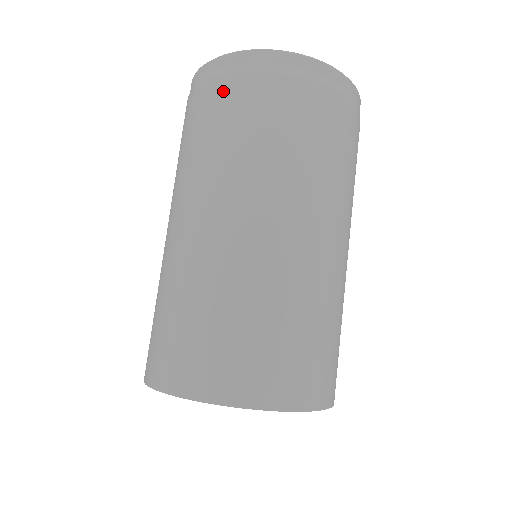
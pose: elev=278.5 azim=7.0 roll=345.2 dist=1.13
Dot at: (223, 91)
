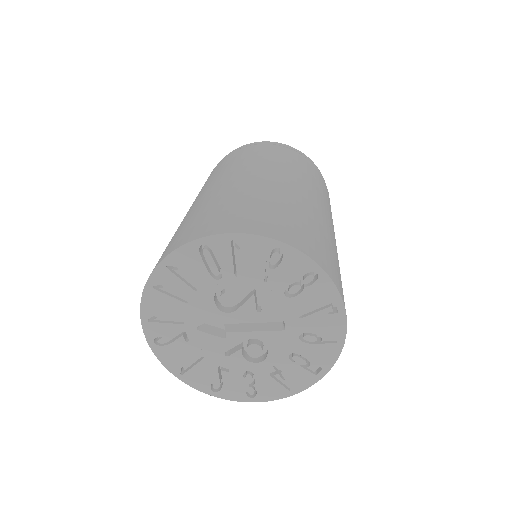
Dot at: (221, 162)
